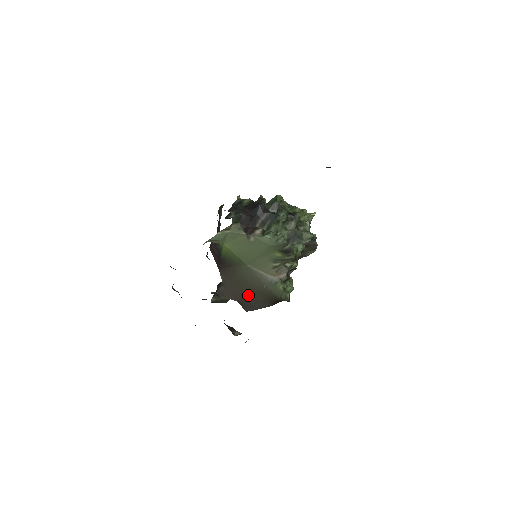
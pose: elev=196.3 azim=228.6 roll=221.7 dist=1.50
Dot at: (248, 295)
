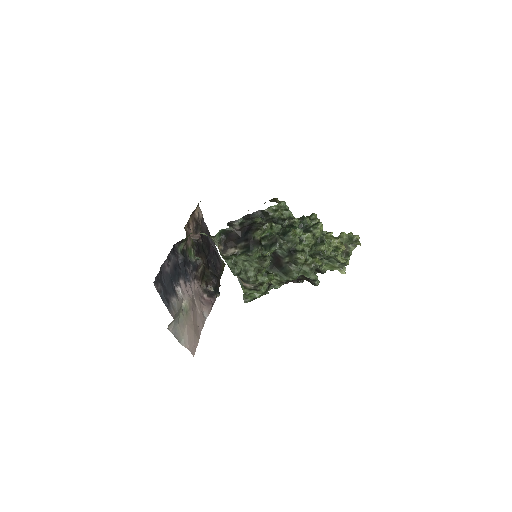
Dot at: occluded
